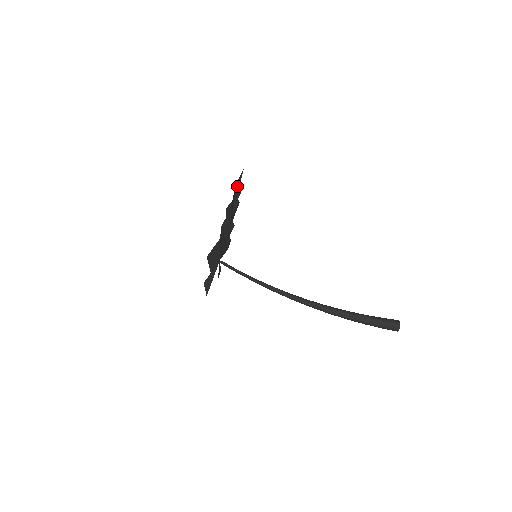
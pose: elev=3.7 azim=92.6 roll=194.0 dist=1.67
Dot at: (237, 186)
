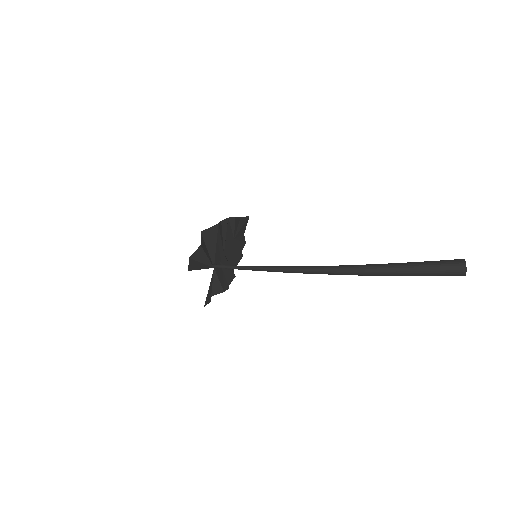
Dot at: (241, 222)
